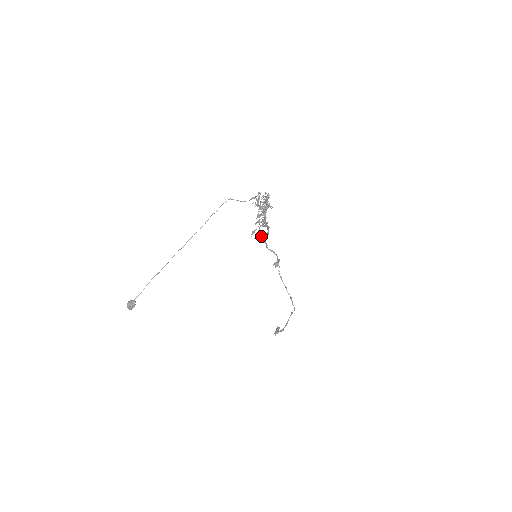
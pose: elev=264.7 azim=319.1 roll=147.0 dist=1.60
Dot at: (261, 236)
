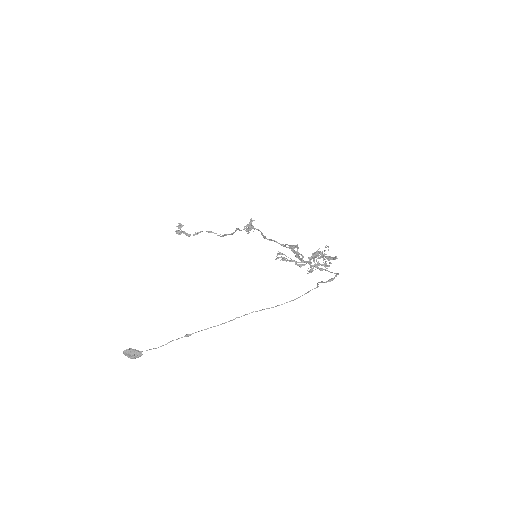
Dot at: occluded
